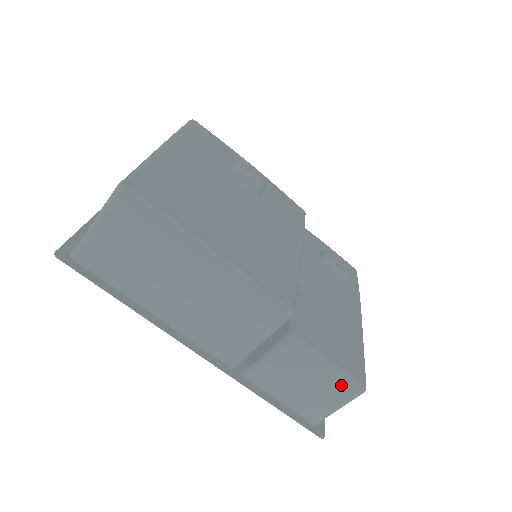
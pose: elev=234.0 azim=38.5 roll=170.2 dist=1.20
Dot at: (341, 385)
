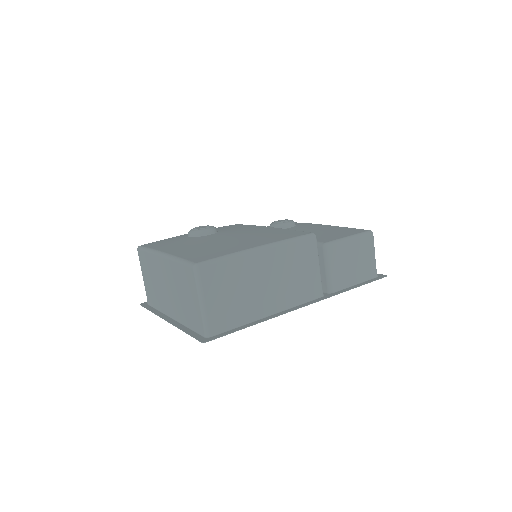
Dot at: (364, 242)
